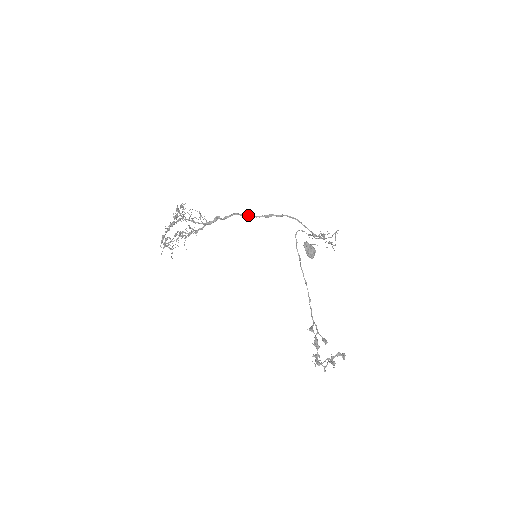
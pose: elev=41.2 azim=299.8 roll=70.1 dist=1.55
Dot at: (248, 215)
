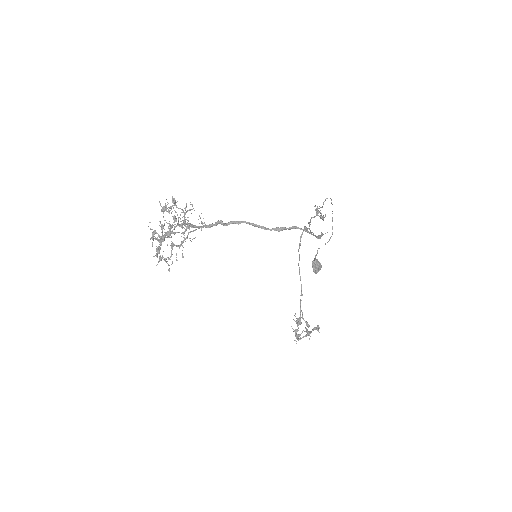
Dot at: (257, 226)
